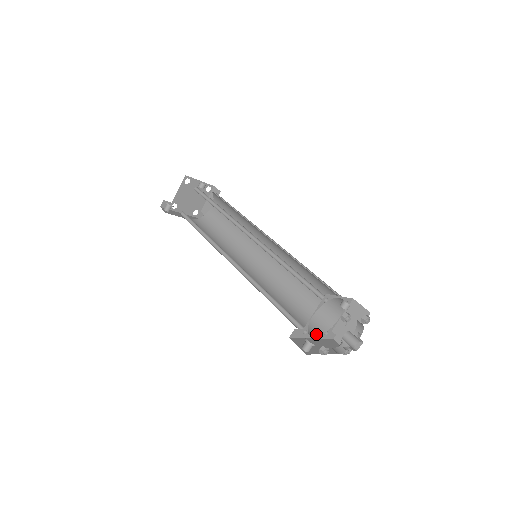
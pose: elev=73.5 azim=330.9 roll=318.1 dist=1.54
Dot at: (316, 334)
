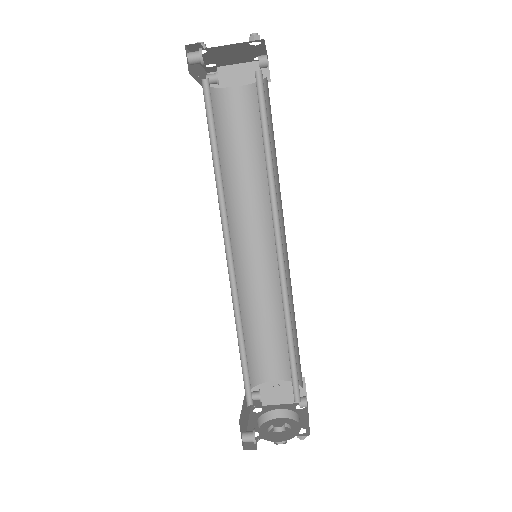
Dot at: occluded
